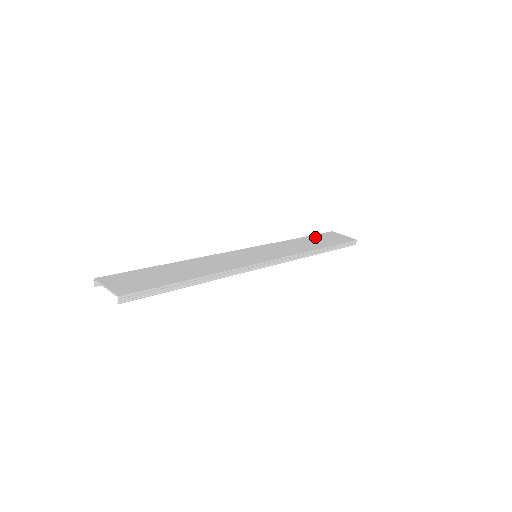
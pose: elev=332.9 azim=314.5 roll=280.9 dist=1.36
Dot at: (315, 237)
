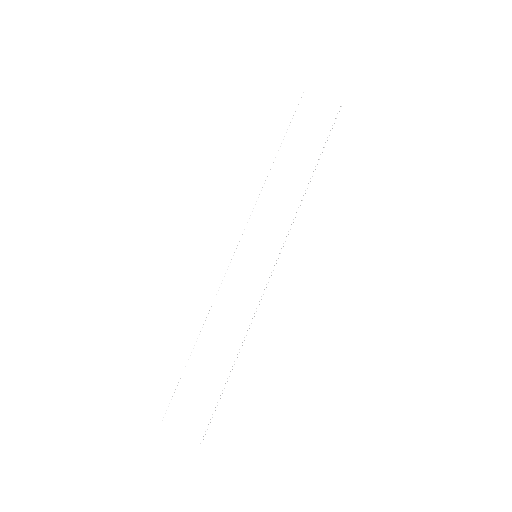
Dot at: (292, 138)
